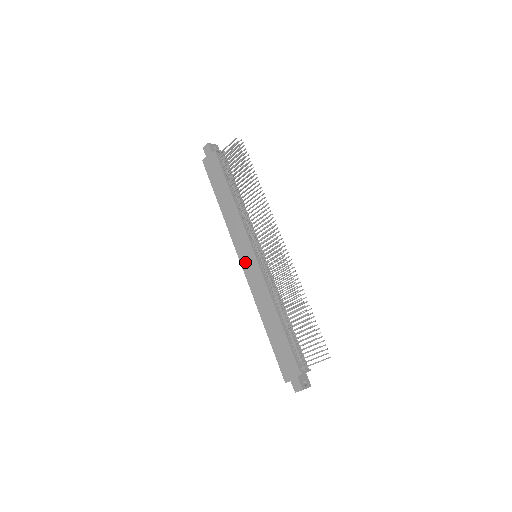
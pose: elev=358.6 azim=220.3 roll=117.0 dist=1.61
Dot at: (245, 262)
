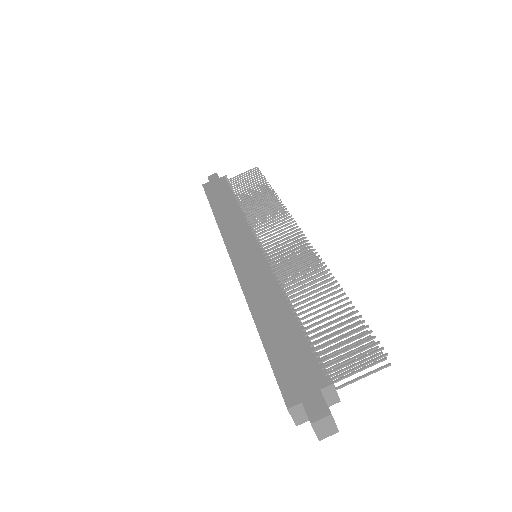
Dot at: (239, 255)
